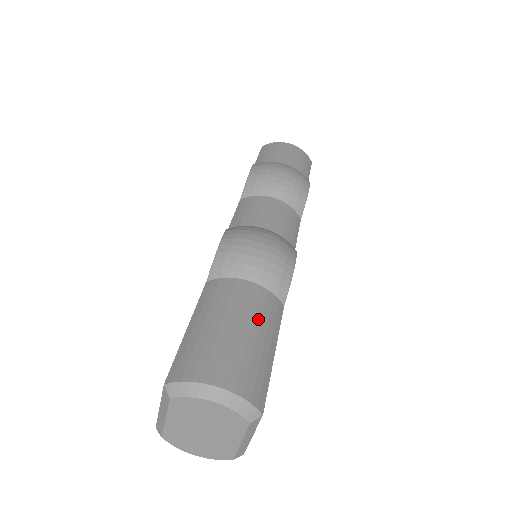
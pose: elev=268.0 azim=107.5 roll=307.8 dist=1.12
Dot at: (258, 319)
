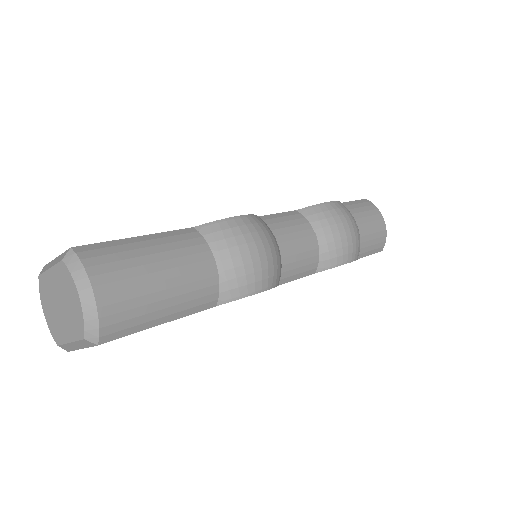
Dot at: (184, 290)
